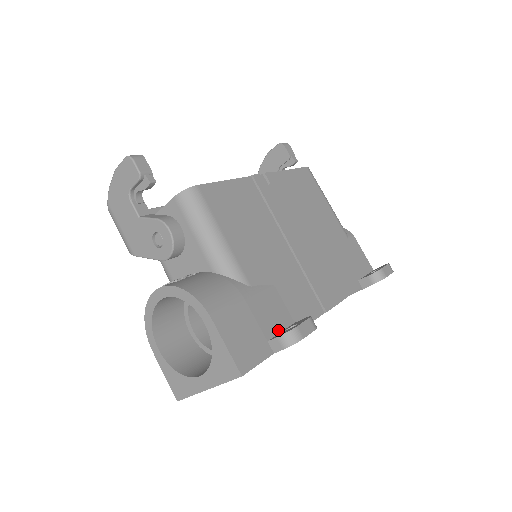
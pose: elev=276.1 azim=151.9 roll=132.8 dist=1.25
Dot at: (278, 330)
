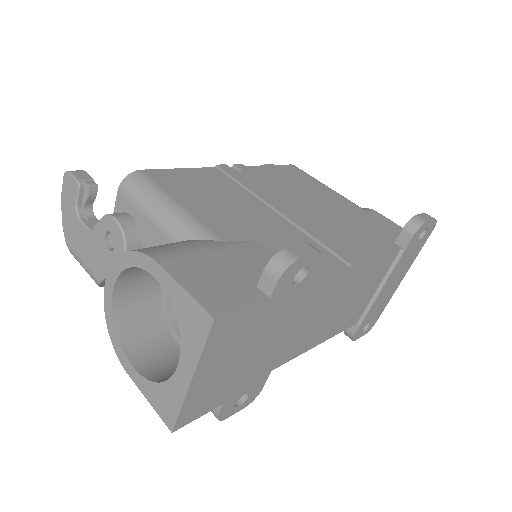
Dot at: occluded
